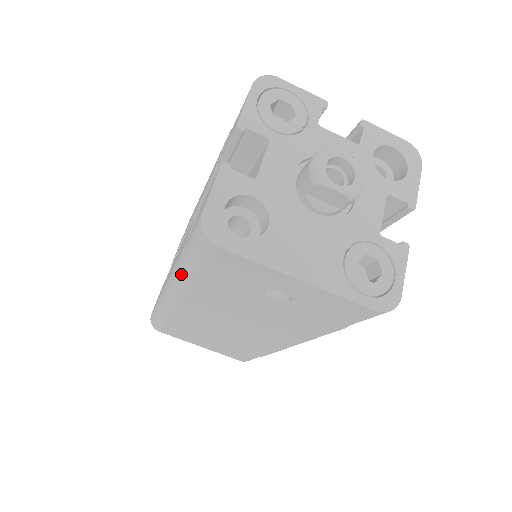
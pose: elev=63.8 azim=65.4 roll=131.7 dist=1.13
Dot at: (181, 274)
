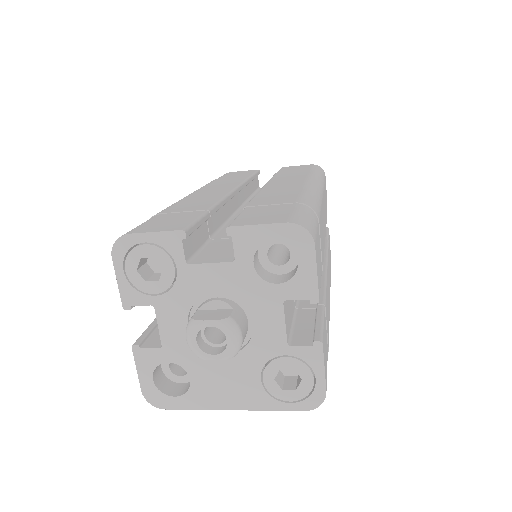
Dot at: occluded
